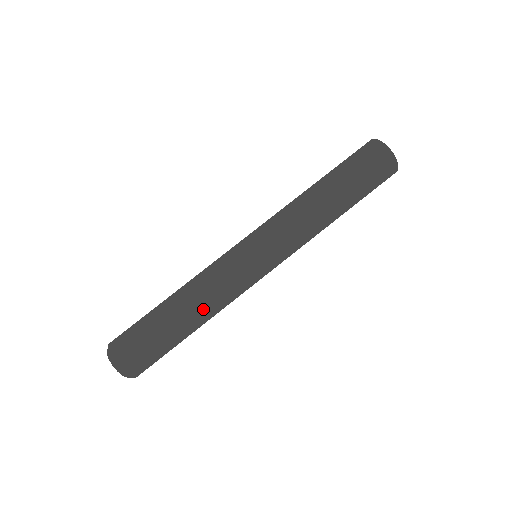
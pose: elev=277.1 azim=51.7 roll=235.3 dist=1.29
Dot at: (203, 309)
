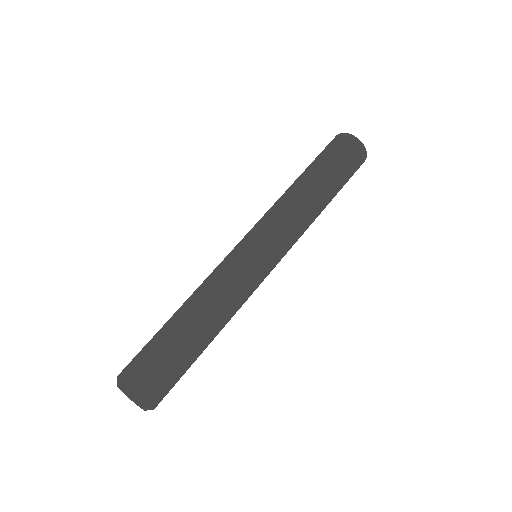
Dot at: (223, 321)
